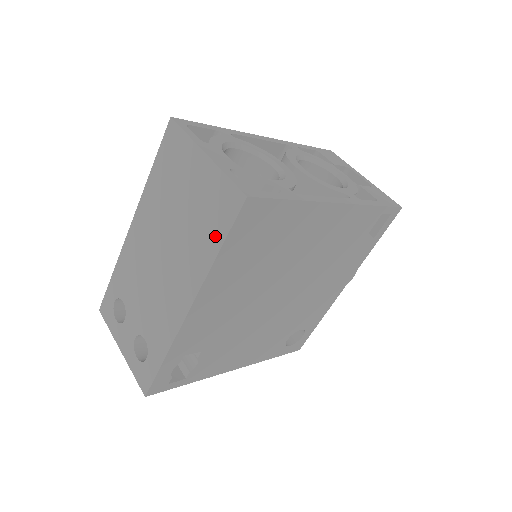
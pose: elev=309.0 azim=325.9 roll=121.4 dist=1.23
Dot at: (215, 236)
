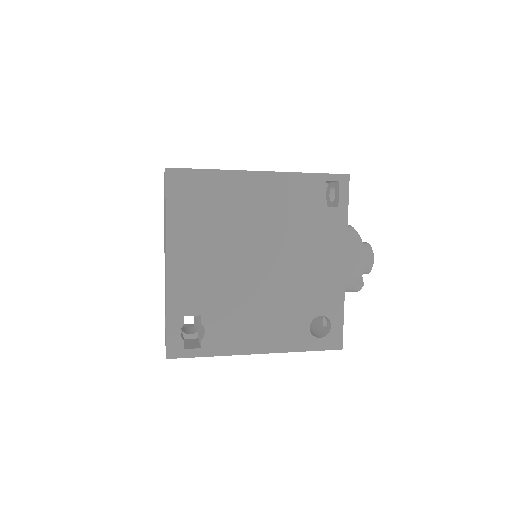
Dot at: occluded
